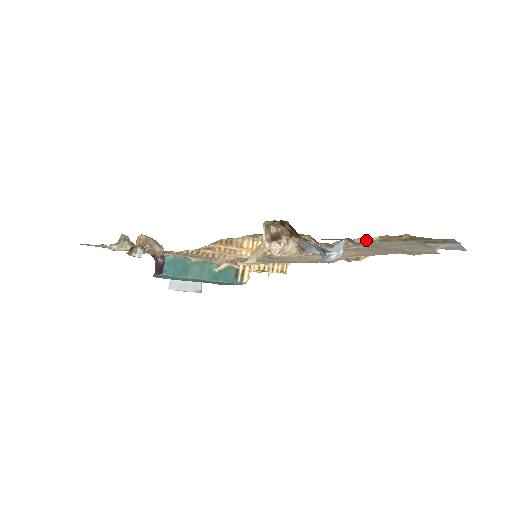
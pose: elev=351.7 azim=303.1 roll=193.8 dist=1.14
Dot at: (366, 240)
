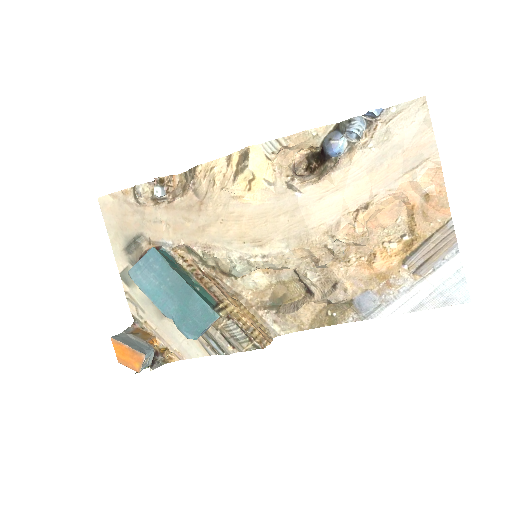
Dot at: (383, 110)
